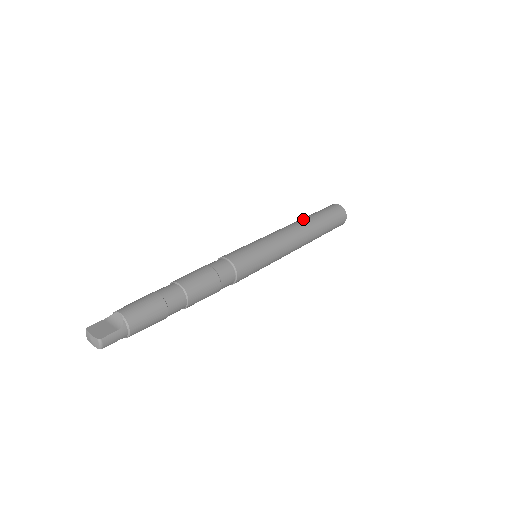
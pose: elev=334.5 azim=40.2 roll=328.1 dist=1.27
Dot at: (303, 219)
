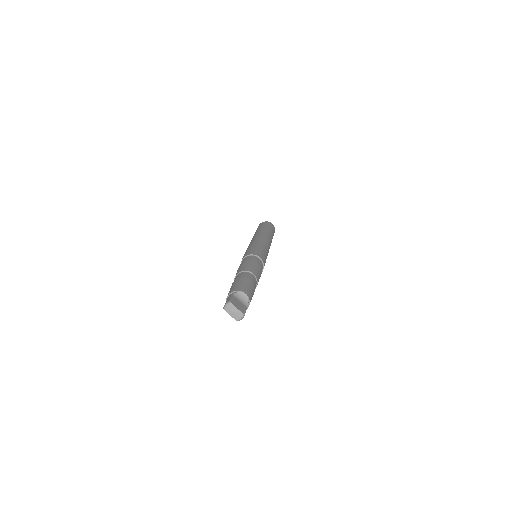
Dot at: (267, 232)
